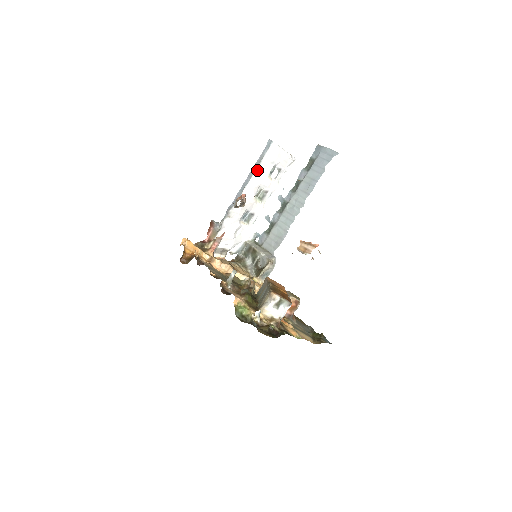
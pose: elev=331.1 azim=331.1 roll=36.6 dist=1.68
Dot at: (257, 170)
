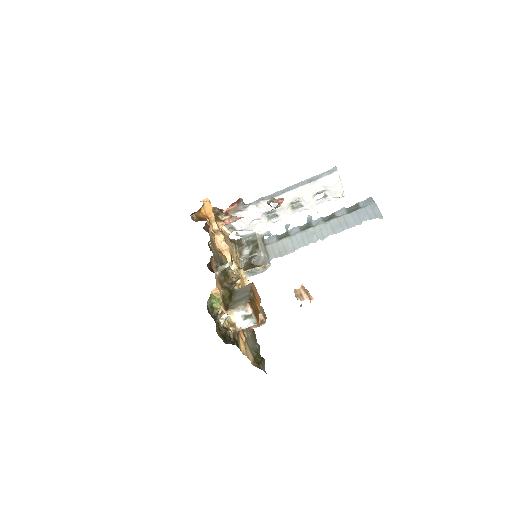
Dot at: (308, 184)
